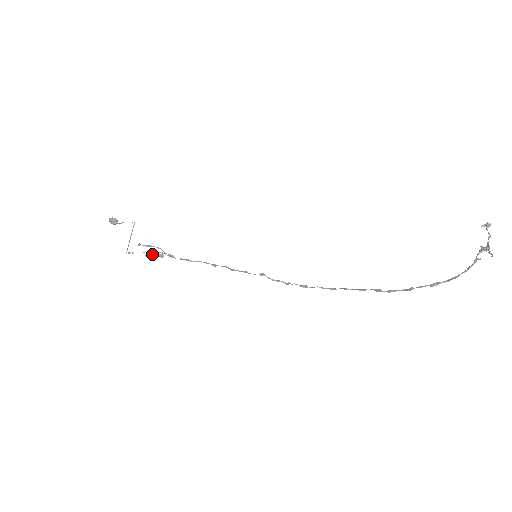
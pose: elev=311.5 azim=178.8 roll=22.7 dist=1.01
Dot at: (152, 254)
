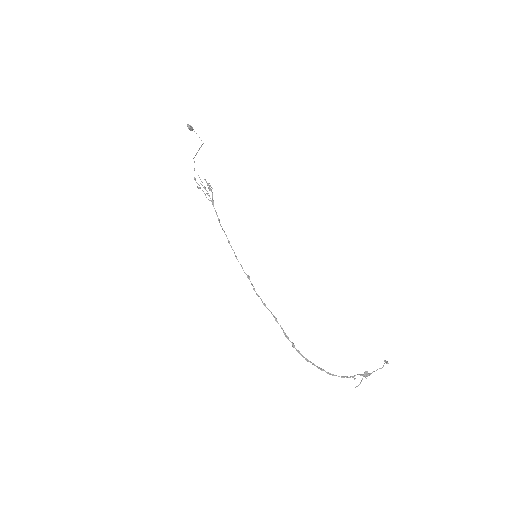
Dot at: (203, 187)
